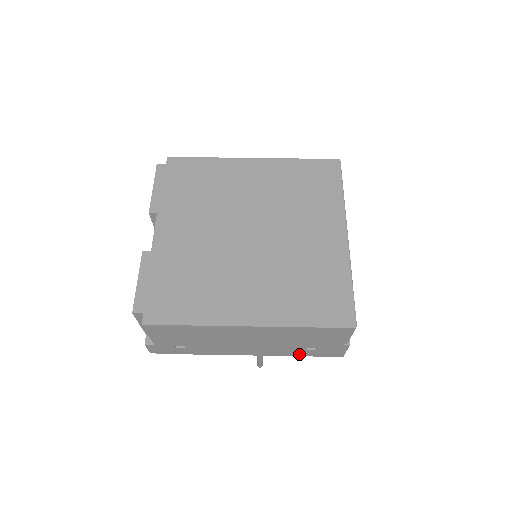
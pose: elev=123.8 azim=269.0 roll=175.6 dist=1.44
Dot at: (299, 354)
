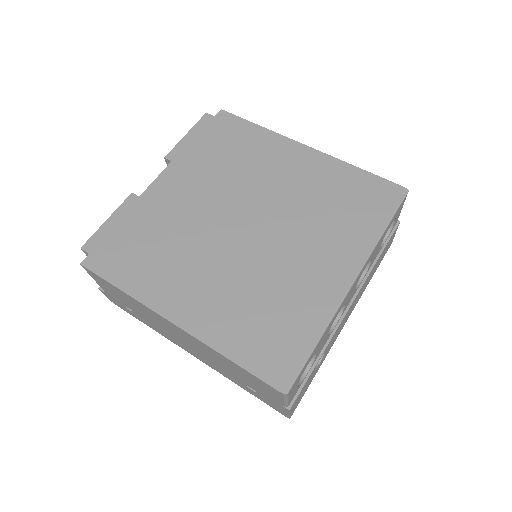
Dot at: (242, 386)
